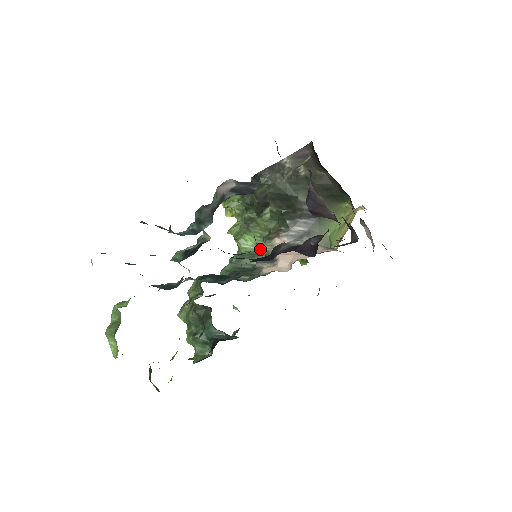
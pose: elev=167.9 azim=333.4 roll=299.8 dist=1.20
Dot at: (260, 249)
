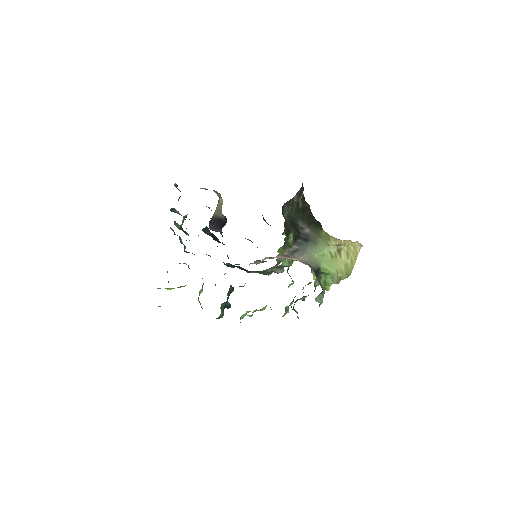
Dot at: (290, 265)
